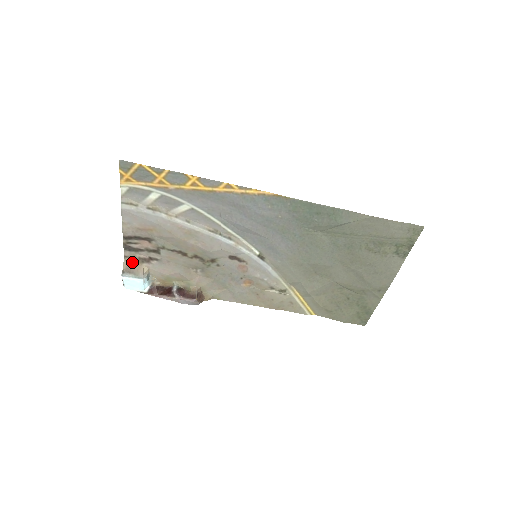
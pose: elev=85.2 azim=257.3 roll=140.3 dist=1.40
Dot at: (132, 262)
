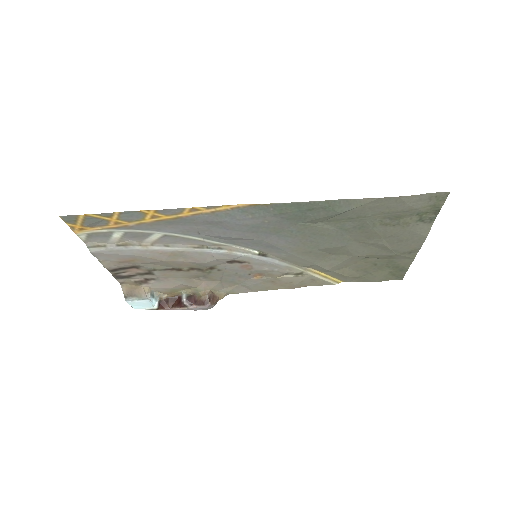
Dot at: (130, 286)
